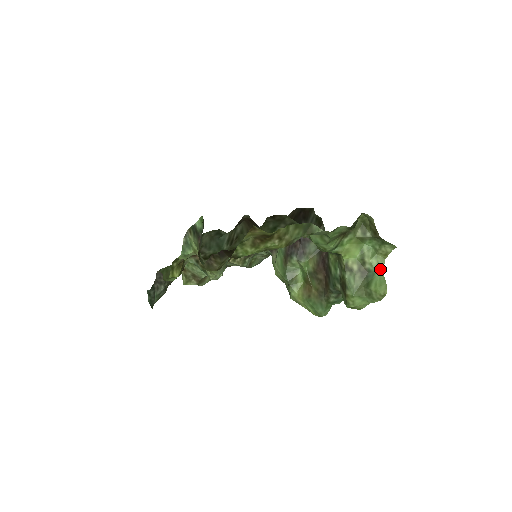
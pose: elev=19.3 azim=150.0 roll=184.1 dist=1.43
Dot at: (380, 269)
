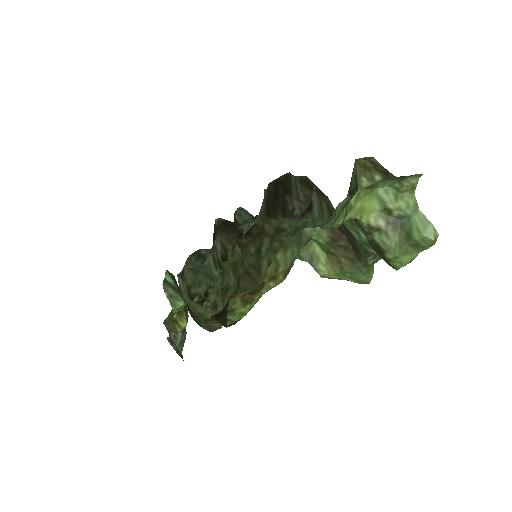
Dot at: (414, 208)
